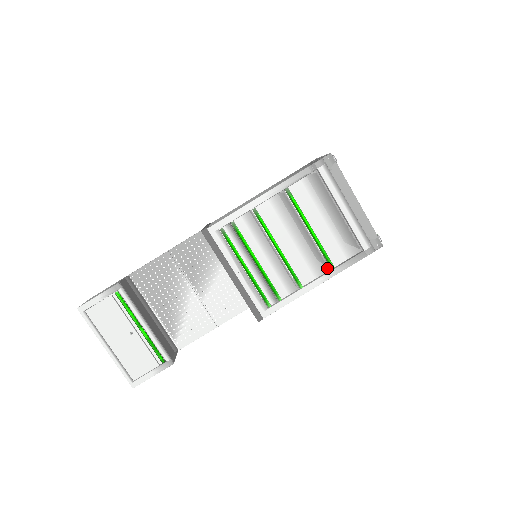
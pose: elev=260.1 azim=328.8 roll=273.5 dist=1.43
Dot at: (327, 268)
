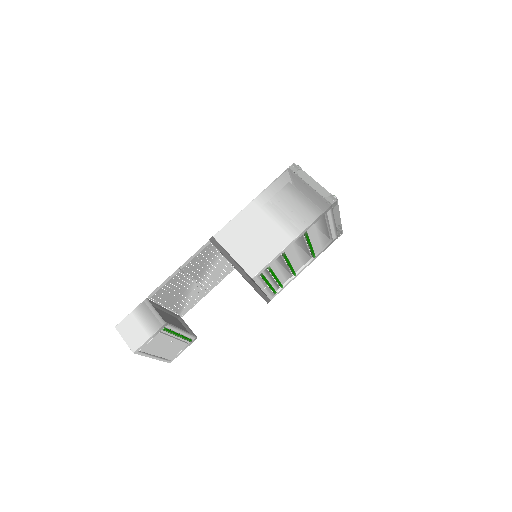
Dot at: (310, 258)
